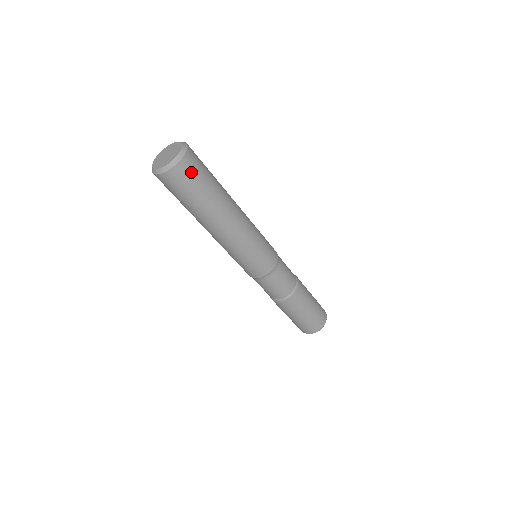
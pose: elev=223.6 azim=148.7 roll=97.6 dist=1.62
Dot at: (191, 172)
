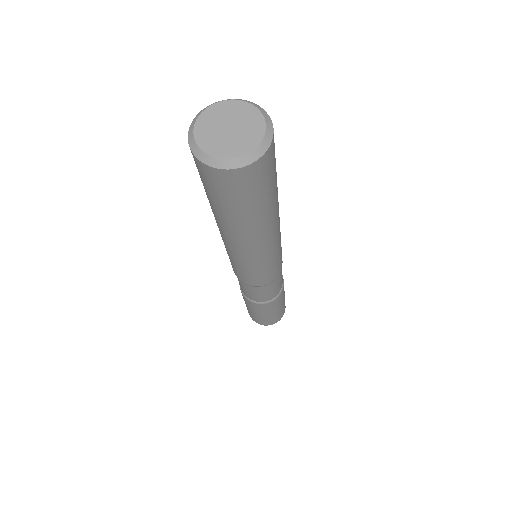
Dot at: (250, 183)
